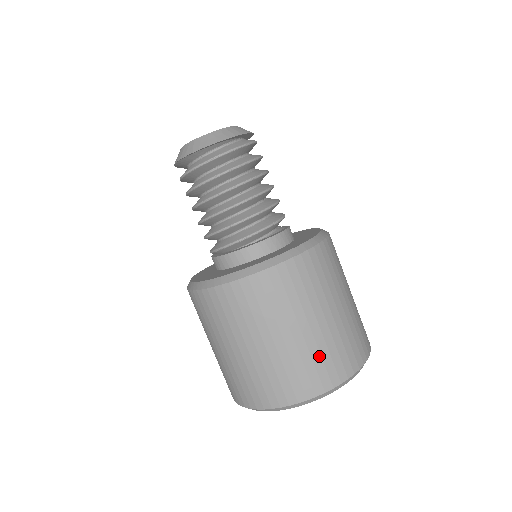
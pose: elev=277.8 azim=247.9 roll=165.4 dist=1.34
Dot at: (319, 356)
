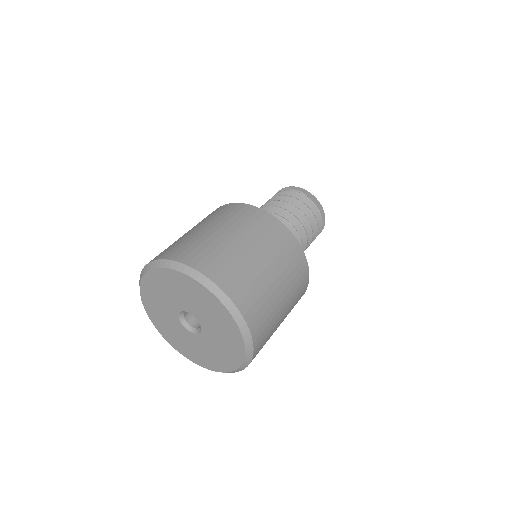
Dot at: (219, 253)
